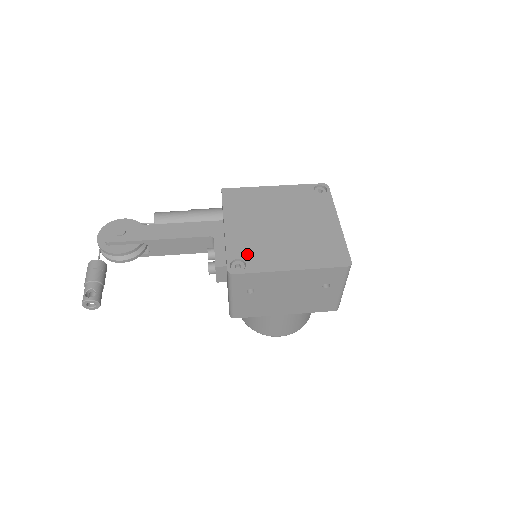
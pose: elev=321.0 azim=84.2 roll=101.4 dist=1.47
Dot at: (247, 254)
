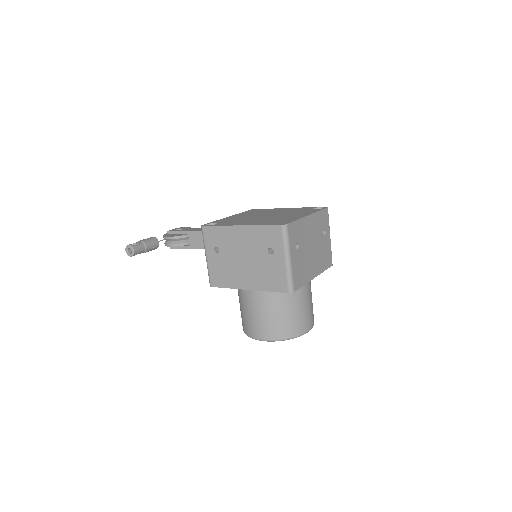
Dot at: (224, 222)
